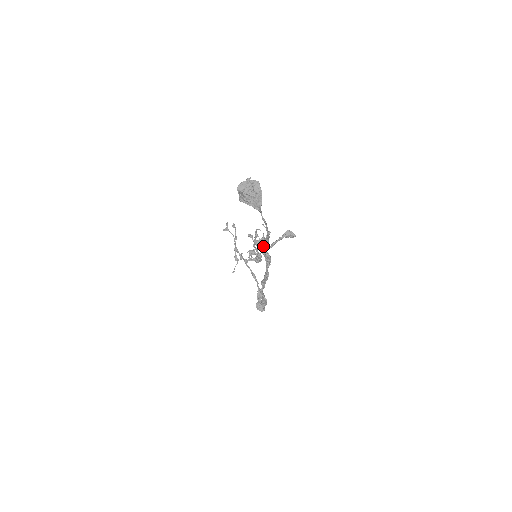
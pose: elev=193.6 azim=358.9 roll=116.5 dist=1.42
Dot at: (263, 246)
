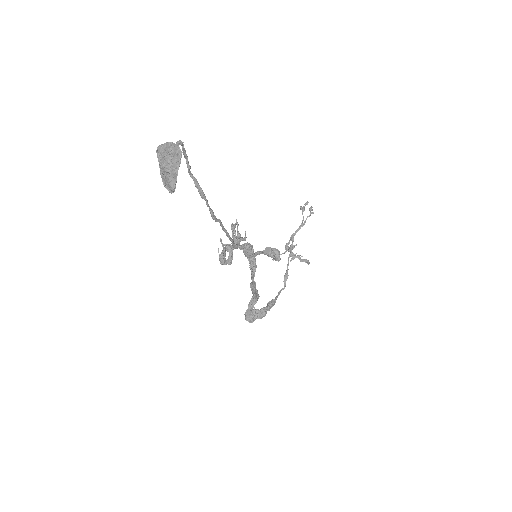
Dot at: (247, 249)
